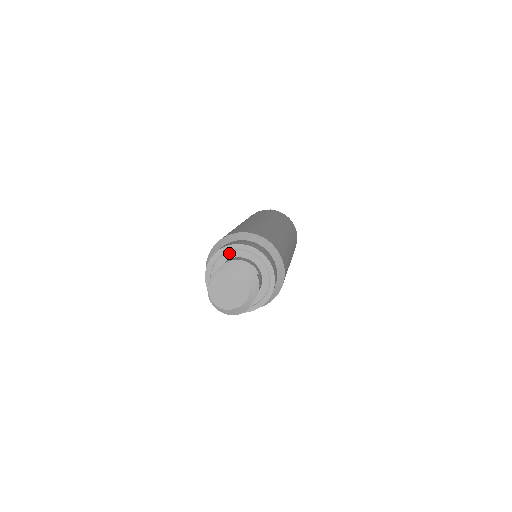
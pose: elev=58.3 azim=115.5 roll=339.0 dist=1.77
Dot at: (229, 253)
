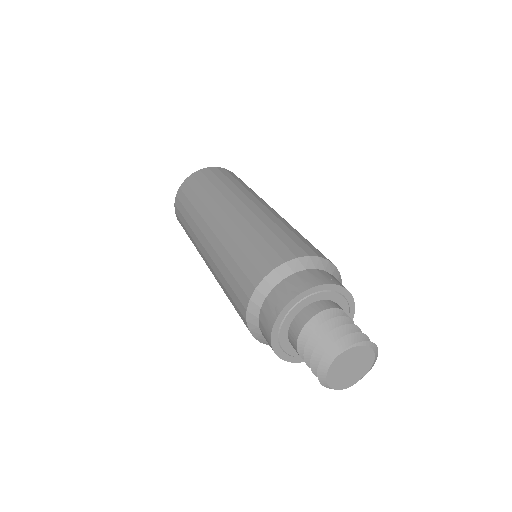
Dot at: (295, 308)
